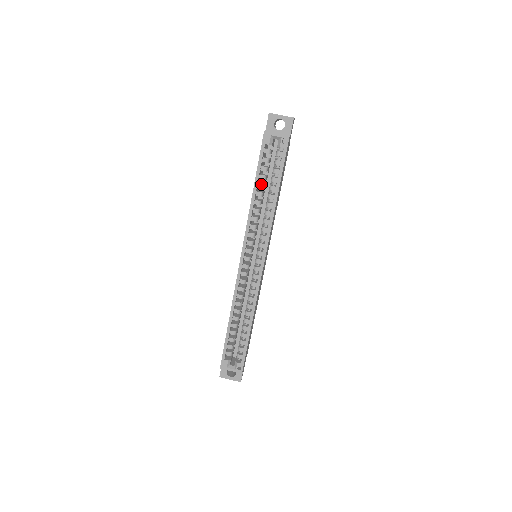
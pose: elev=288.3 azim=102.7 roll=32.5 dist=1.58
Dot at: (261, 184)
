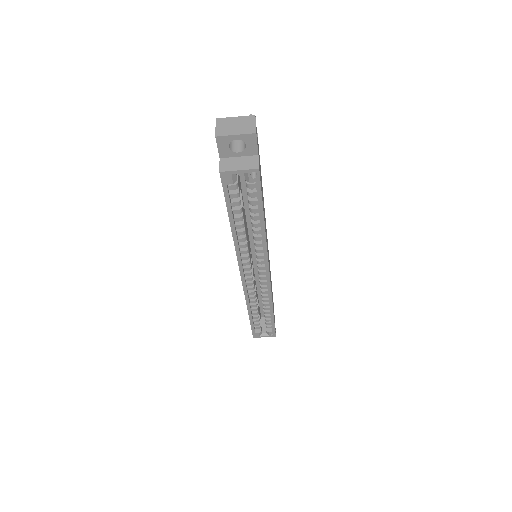
Dot at: (238, 218)
